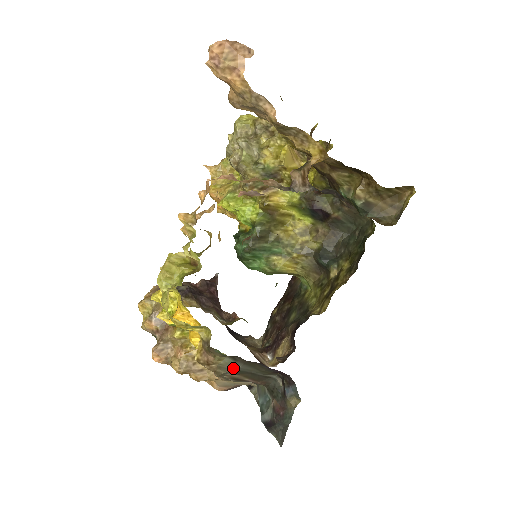
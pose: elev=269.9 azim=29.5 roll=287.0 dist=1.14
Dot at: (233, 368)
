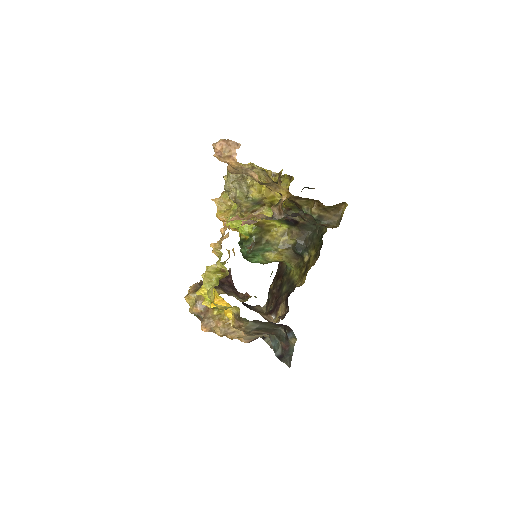
Dot at: (255, 327)
